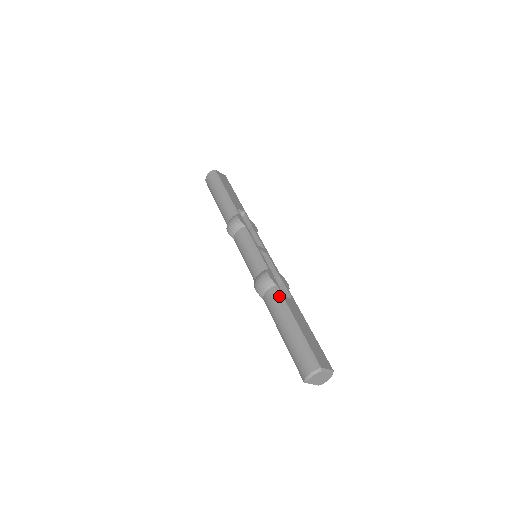
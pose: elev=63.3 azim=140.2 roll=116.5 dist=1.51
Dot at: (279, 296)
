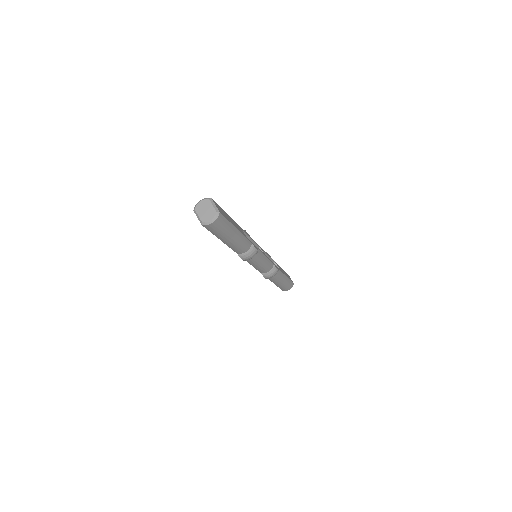
Dot at: occluded
